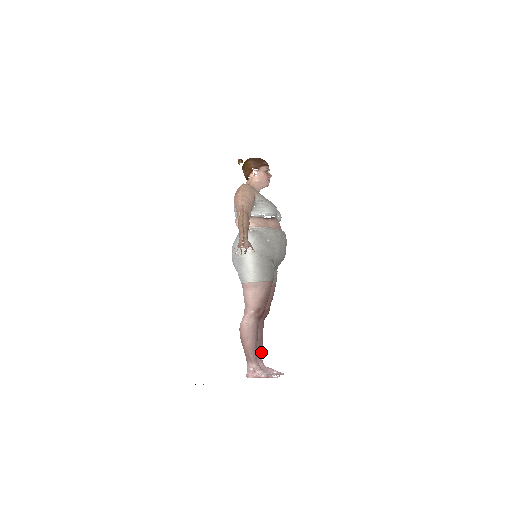
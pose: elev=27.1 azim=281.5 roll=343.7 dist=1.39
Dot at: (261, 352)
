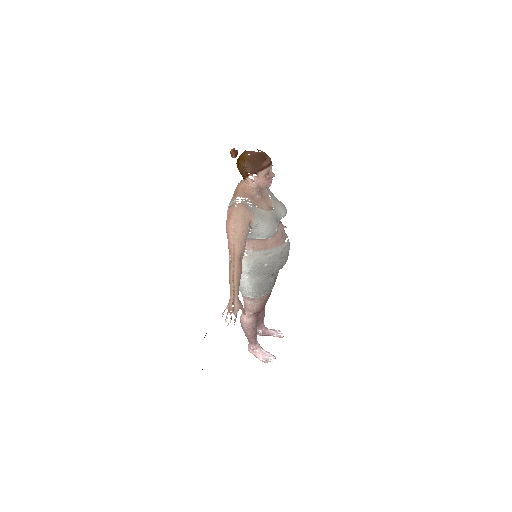
Dot at: (263, 321)
